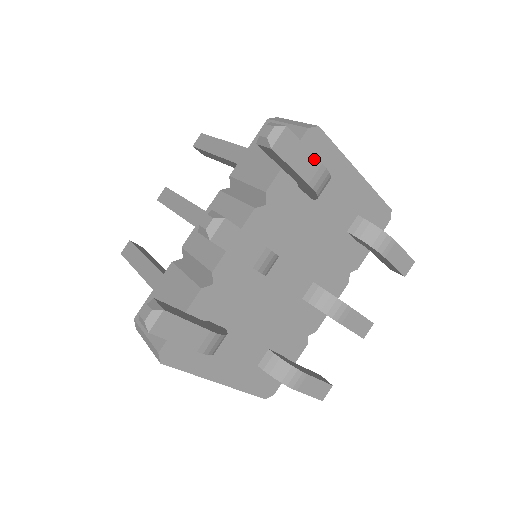
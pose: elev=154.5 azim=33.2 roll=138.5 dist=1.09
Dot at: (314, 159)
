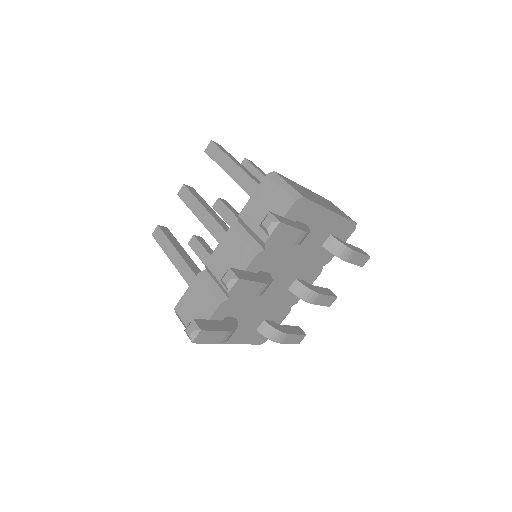
Dot at: (298, 231)
